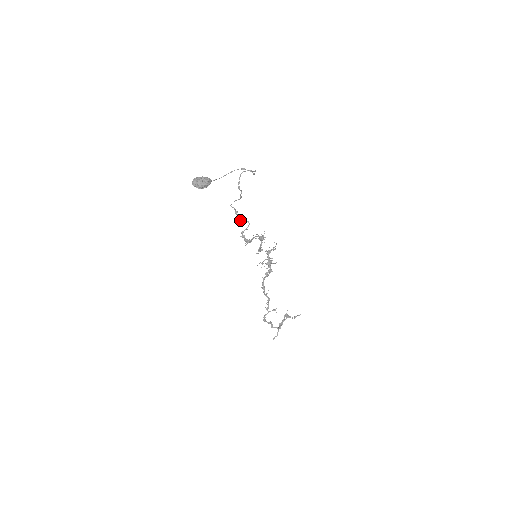
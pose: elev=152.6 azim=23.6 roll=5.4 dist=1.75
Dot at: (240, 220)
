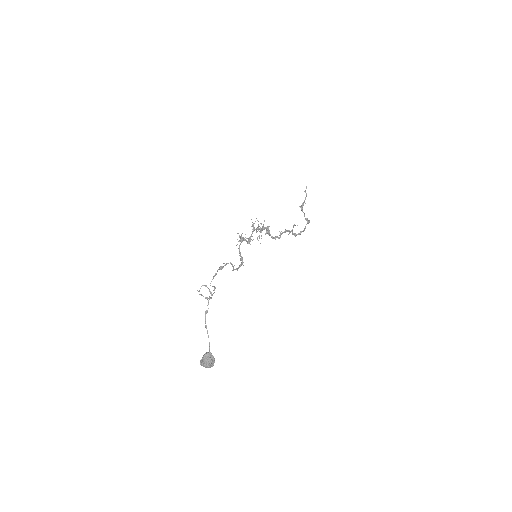
Dot at: occluded
